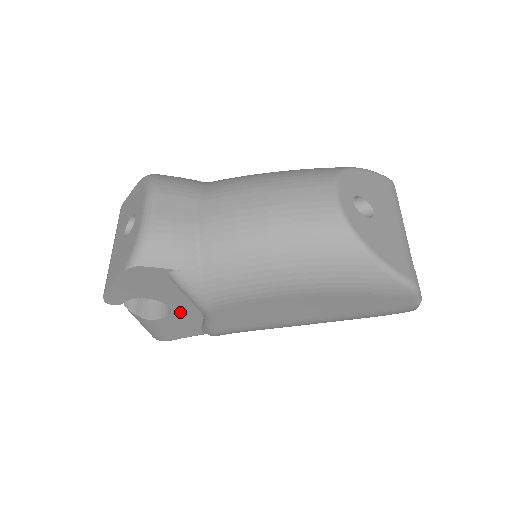
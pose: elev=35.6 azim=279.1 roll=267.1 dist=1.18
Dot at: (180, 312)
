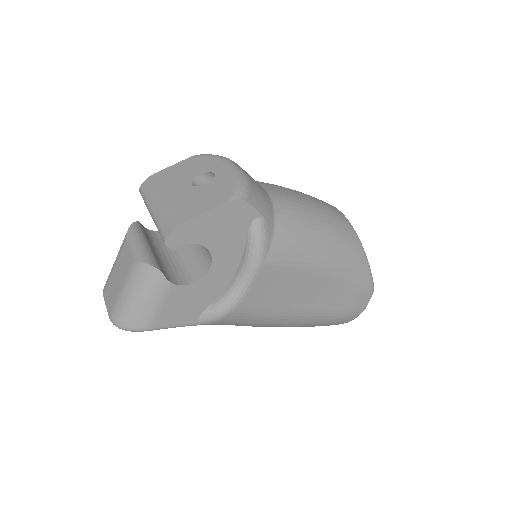
Dot at: (210, 279)
